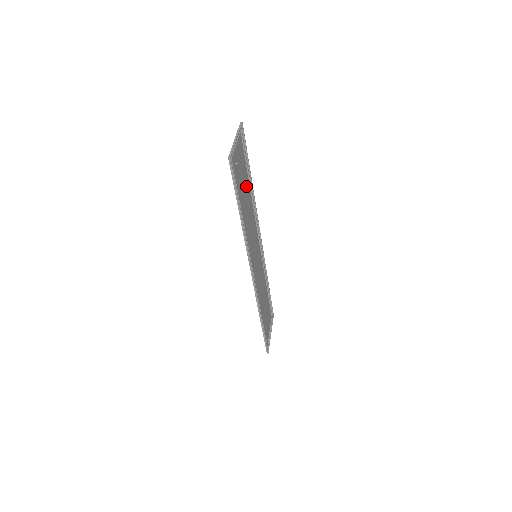
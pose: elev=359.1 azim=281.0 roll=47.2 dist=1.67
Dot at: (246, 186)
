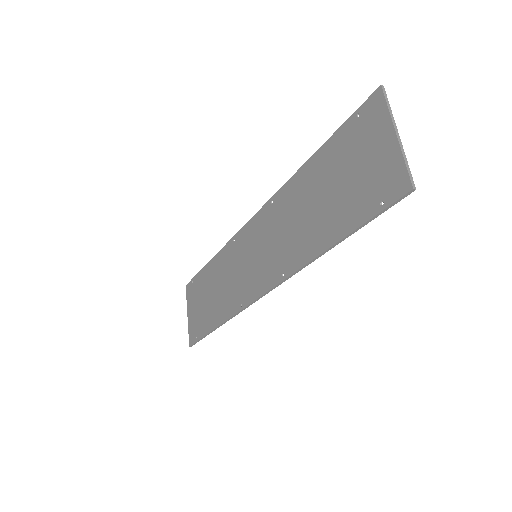
Dot at: (320, 180)
